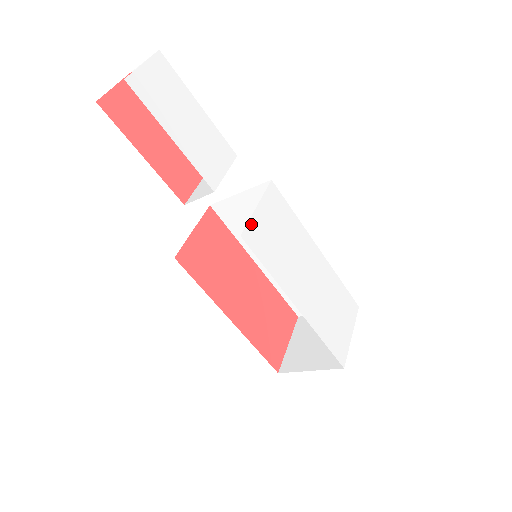
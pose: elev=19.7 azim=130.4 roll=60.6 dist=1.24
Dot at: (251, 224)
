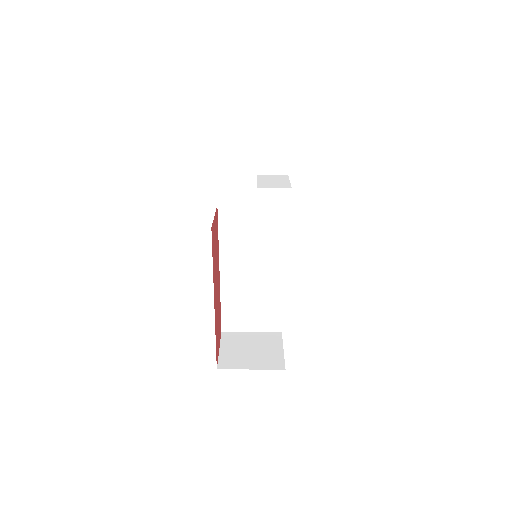
Dot at: occluded
